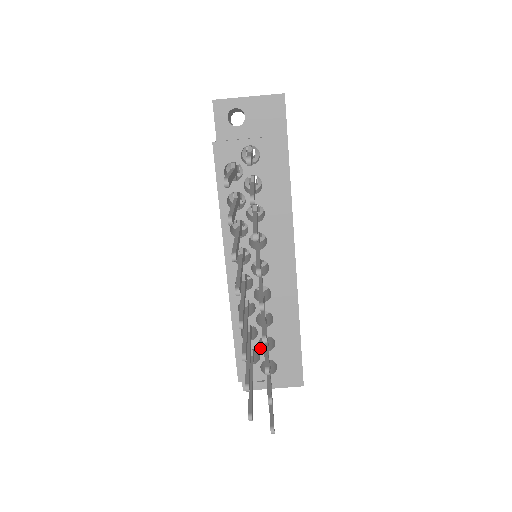
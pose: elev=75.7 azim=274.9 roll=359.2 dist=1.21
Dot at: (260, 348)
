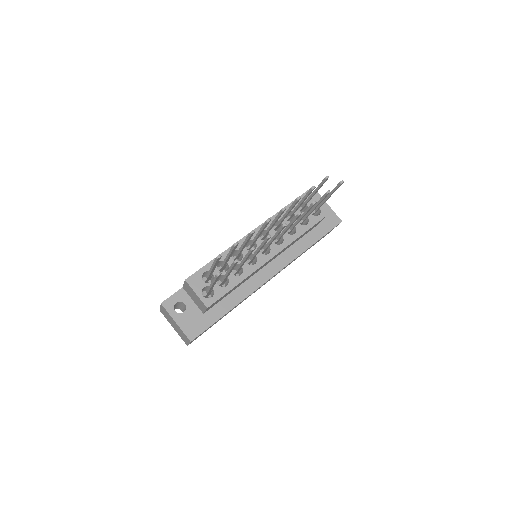
Dot at: occluded
